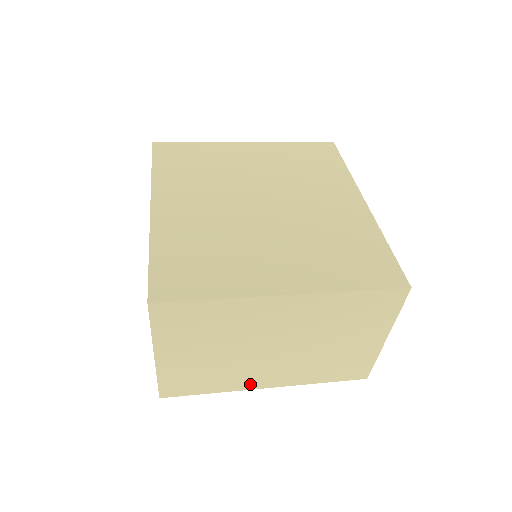
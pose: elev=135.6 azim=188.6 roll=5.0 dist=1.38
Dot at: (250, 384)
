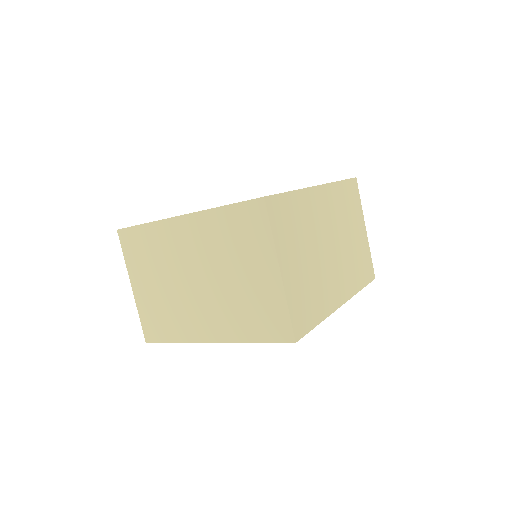
Dot at: (197, 334)
